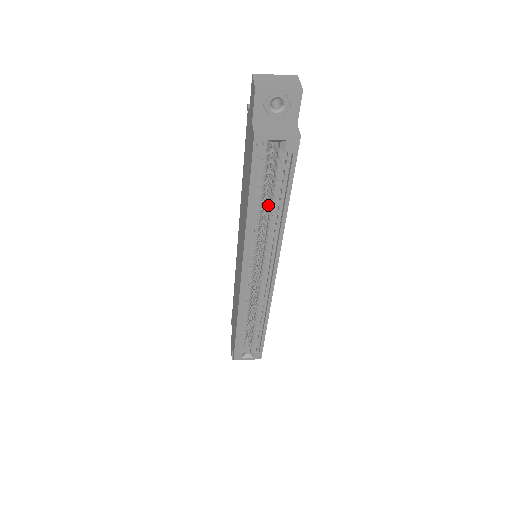
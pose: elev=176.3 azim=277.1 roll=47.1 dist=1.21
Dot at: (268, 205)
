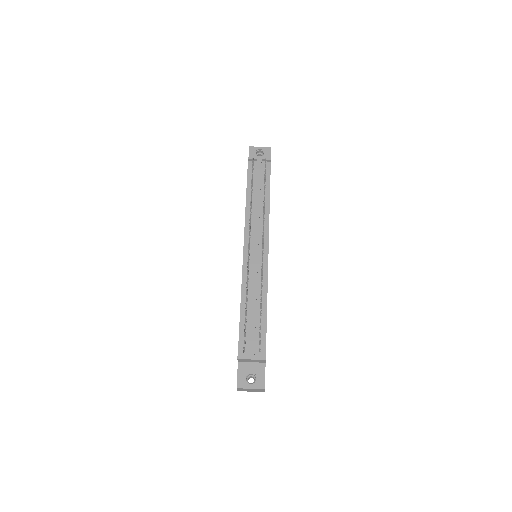
Dot at: occluded
